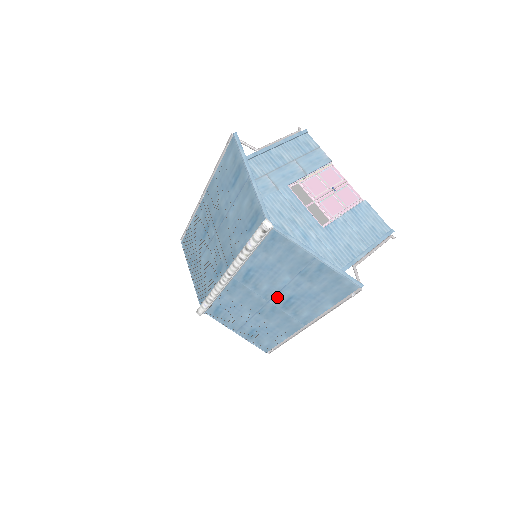
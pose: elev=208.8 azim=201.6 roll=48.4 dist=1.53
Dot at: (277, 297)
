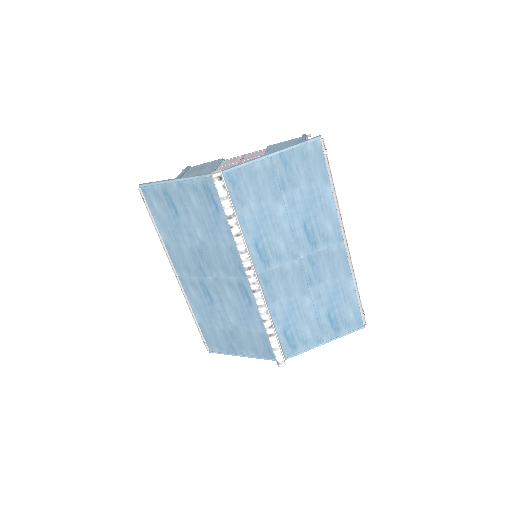
Dot at: (298, 242)
